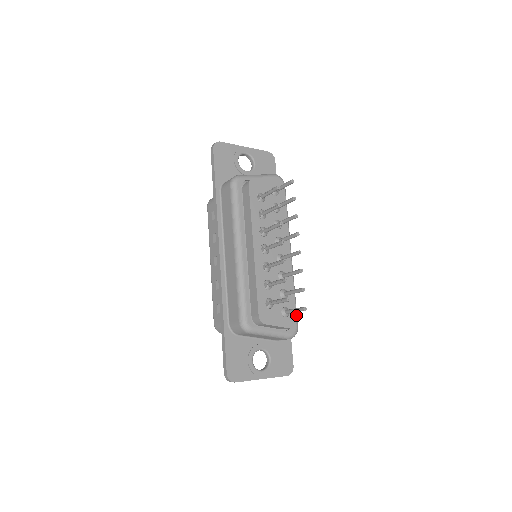
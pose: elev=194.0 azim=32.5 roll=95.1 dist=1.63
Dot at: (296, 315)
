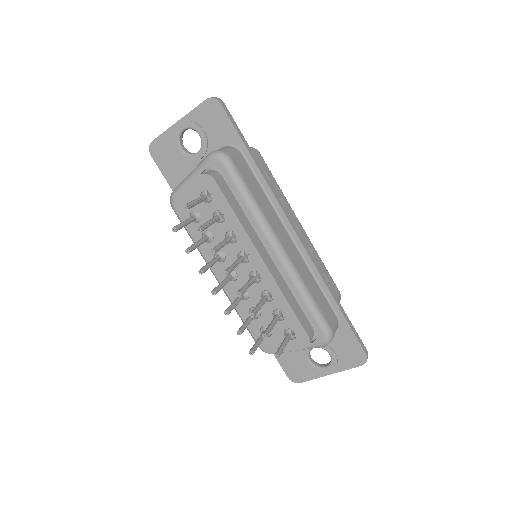
Dot at: (306, 333)
